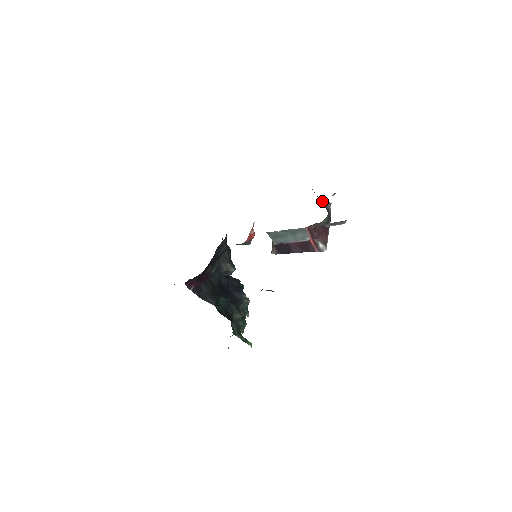
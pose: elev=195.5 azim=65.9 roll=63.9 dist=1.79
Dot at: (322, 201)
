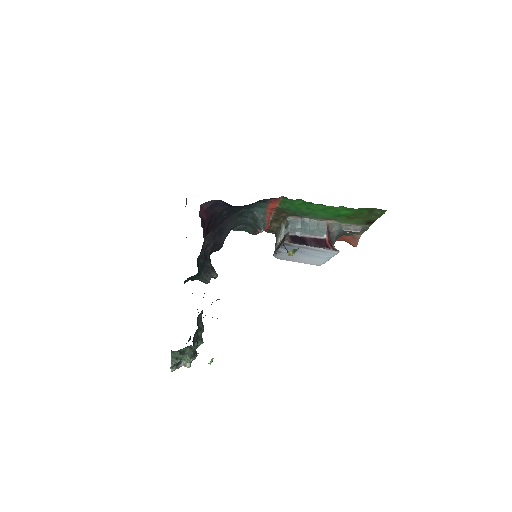
Dot at: occluded
